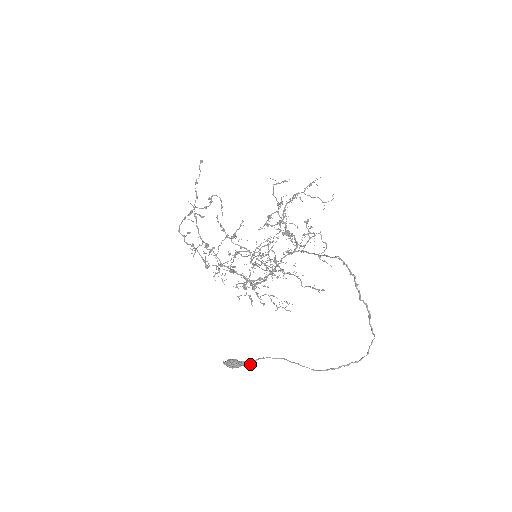
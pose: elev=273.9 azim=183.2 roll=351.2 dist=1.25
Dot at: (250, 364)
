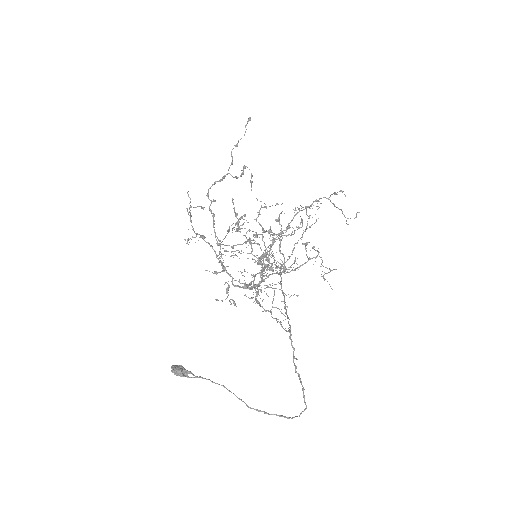
Dot at: occluded
